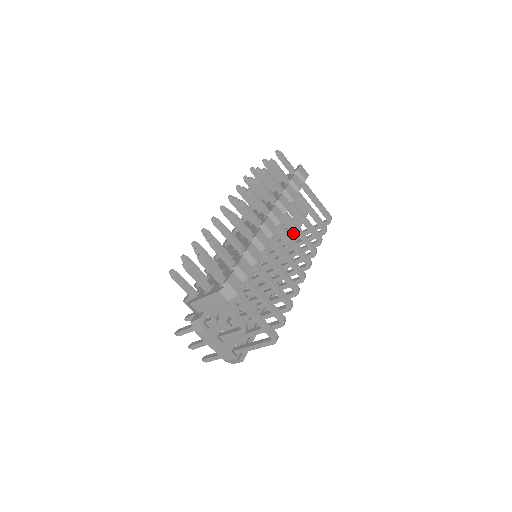
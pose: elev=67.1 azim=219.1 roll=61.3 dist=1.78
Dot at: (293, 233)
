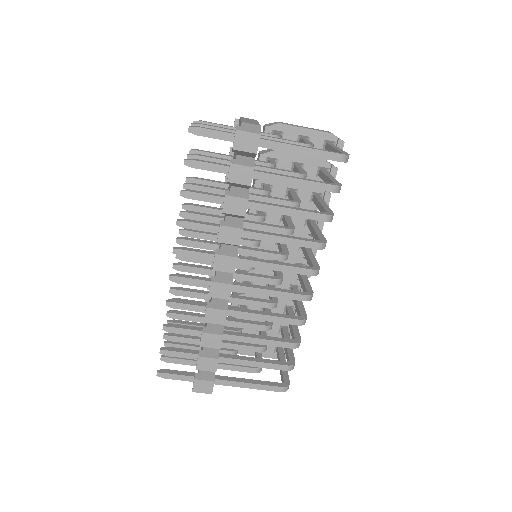
Dot at: occluded
